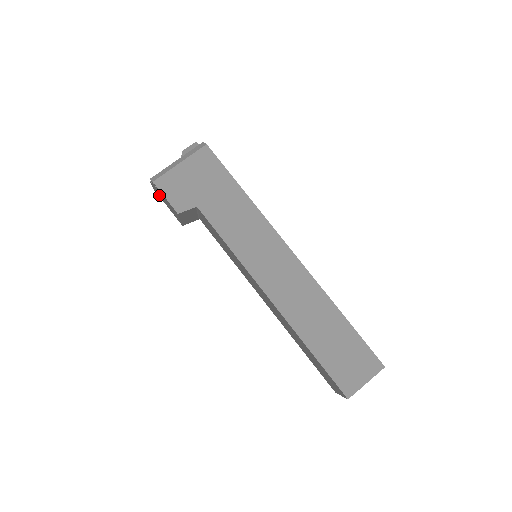
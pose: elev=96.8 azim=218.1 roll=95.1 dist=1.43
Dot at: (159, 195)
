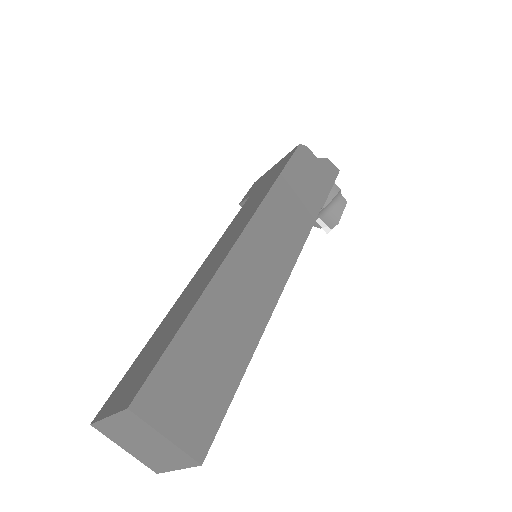
Dot at: occluded
